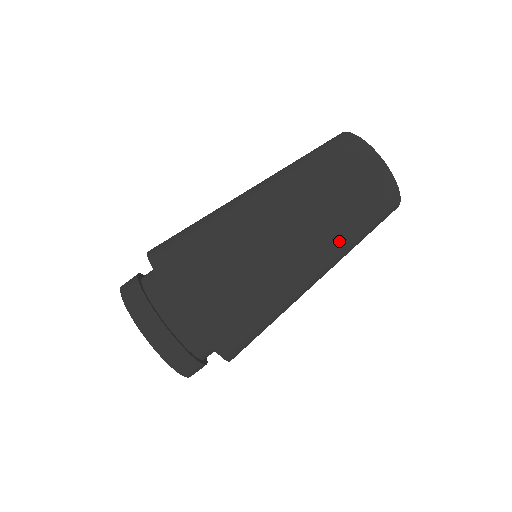
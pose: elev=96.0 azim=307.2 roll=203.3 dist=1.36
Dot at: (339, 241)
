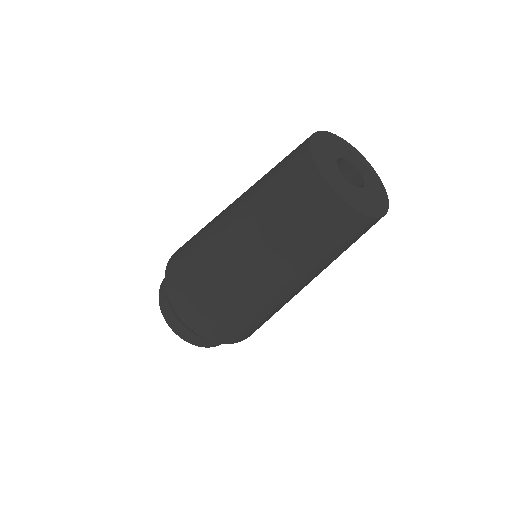
Dot at: occluded
